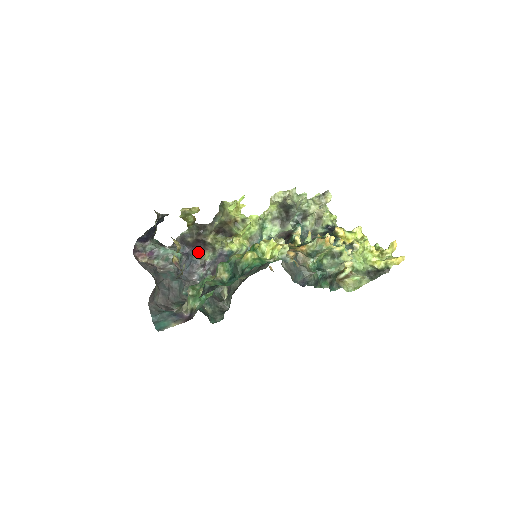
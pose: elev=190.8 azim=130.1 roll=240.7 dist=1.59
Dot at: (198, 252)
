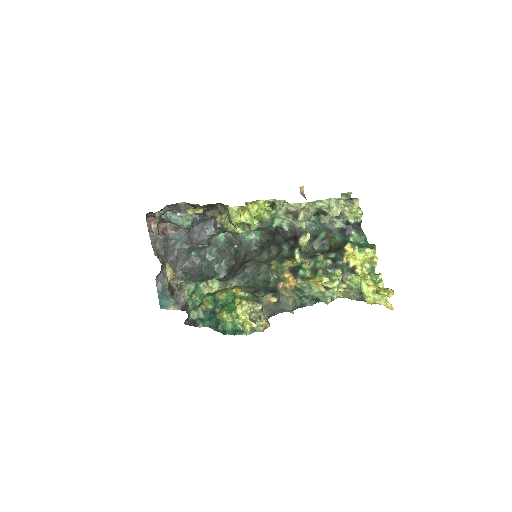
Dot at: (210, 217)
